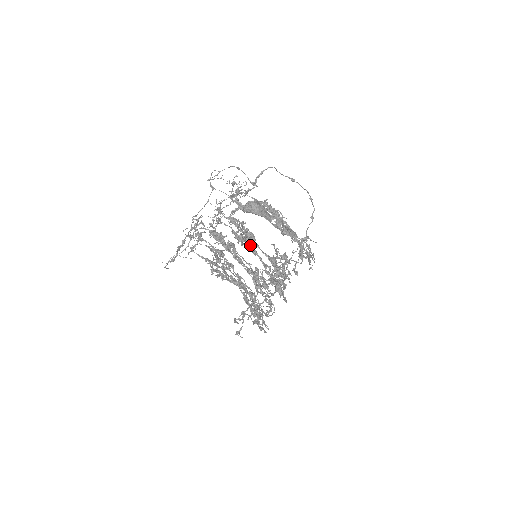
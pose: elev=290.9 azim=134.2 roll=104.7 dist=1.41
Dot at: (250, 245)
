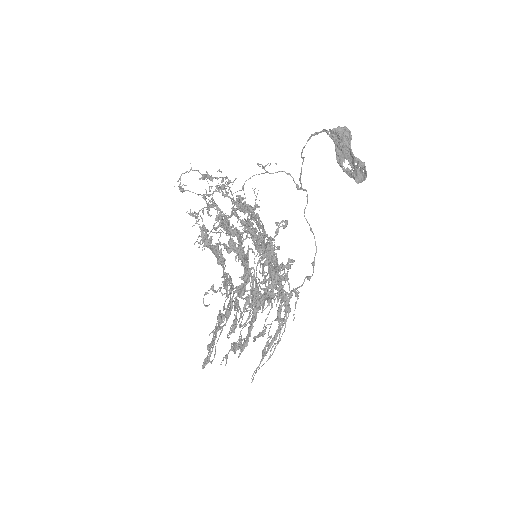
Dot at: occluded
